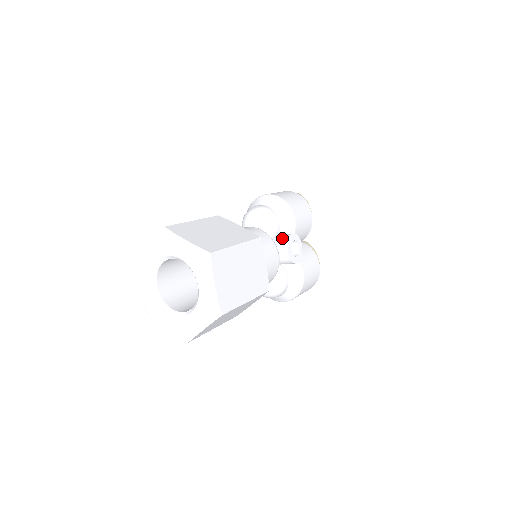
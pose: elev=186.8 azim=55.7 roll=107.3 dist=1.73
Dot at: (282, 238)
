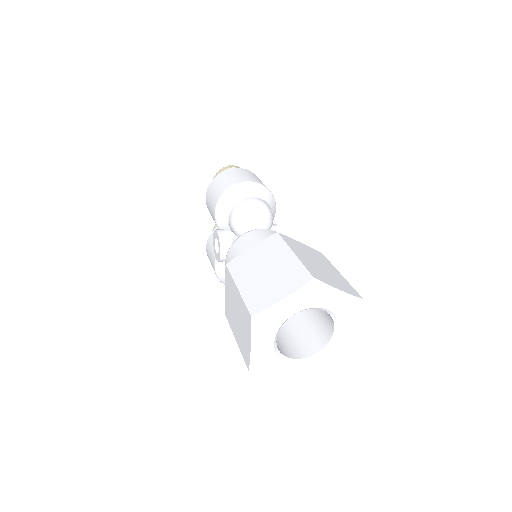
Dot at: occluded
